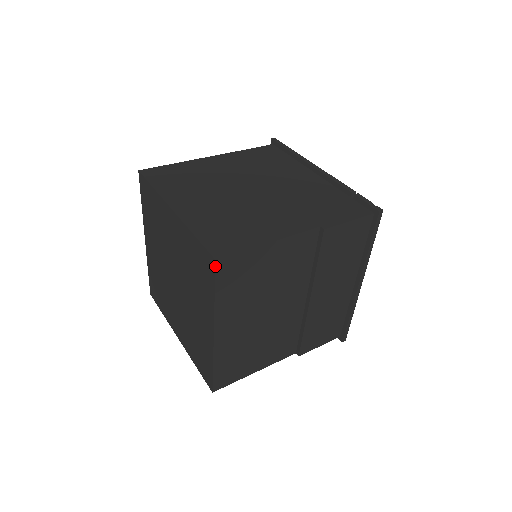
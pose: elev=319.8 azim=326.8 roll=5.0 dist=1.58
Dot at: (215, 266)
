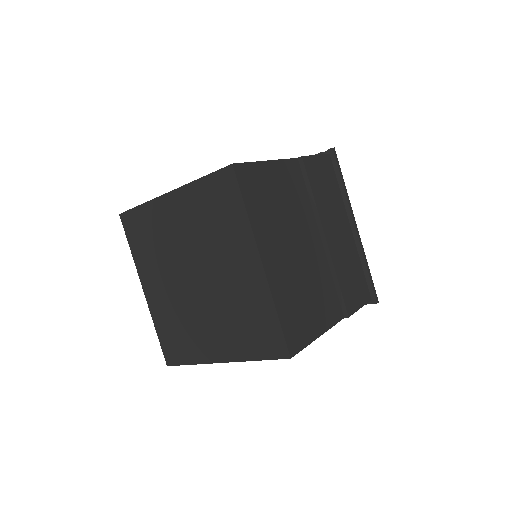
Dot at: (234, 171)
